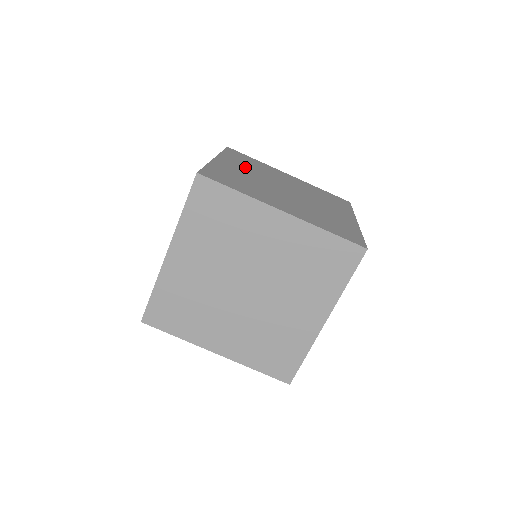
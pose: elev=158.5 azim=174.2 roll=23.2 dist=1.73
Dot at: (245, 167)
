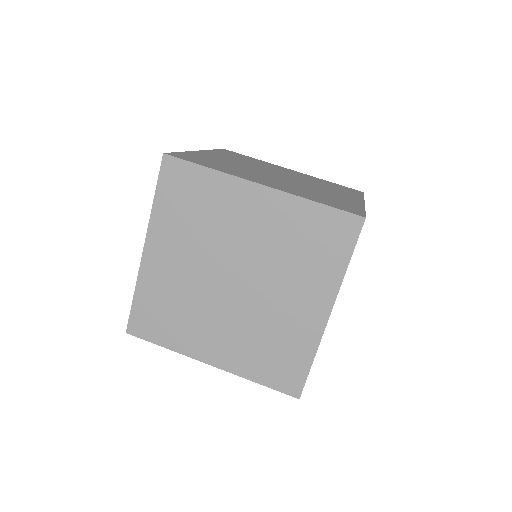
Dot at: (235, 159)
